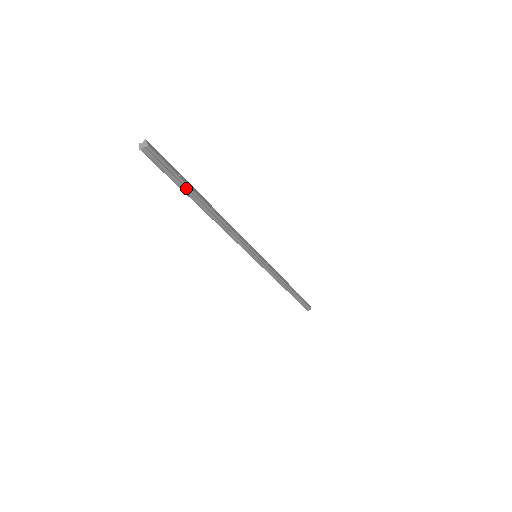
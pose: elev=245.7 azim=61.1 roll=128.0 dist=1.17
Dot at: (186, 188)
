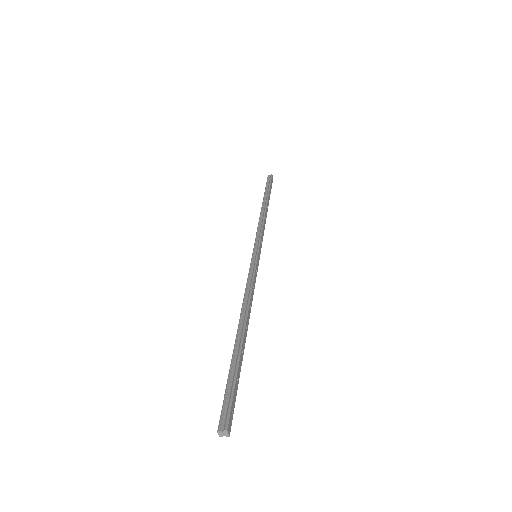
Dot at: (237, 367)
